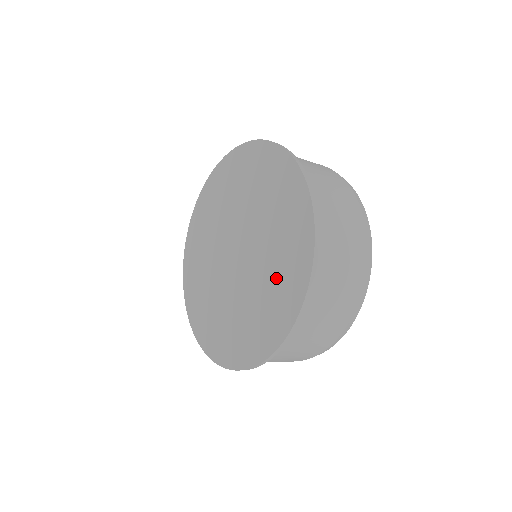
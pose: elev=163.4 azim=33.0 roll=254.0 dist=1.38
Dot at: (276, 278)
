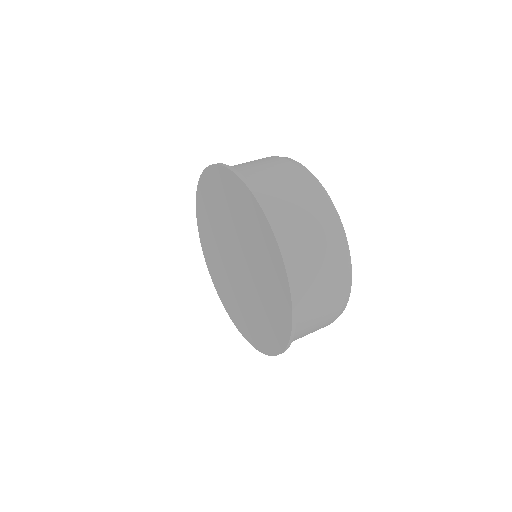
Dot at: (263, 259)
